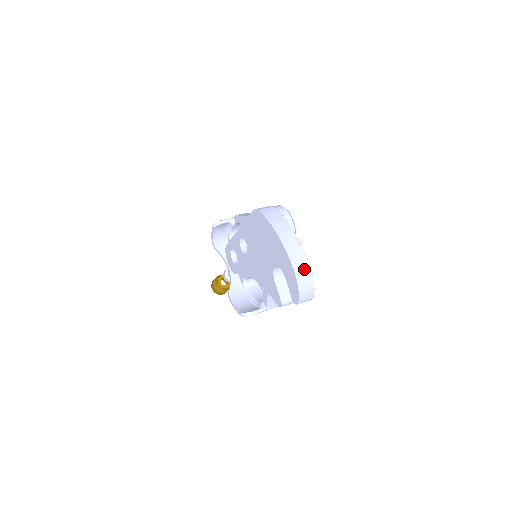
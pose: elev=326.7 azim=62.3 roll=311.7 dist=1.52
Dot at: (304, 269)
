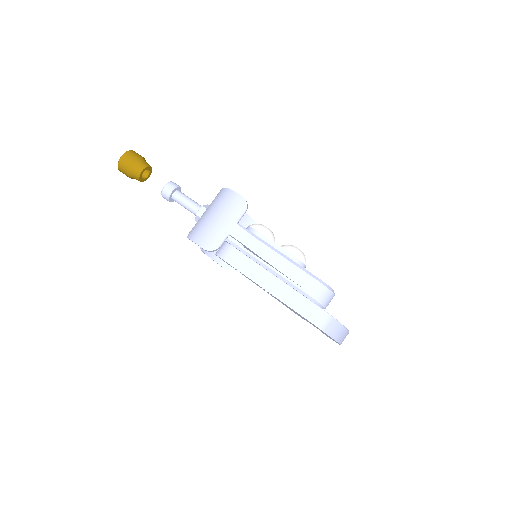
Dot at: occluded
